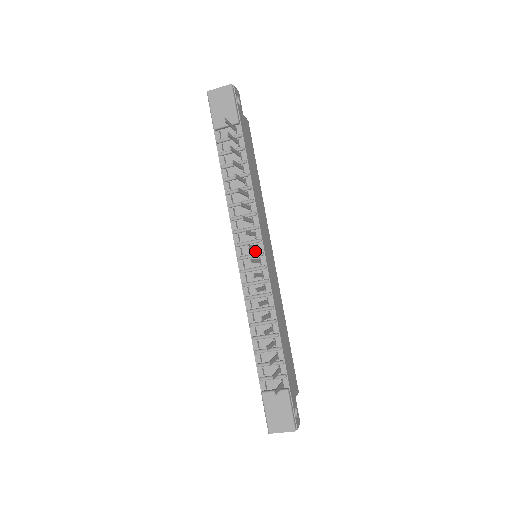
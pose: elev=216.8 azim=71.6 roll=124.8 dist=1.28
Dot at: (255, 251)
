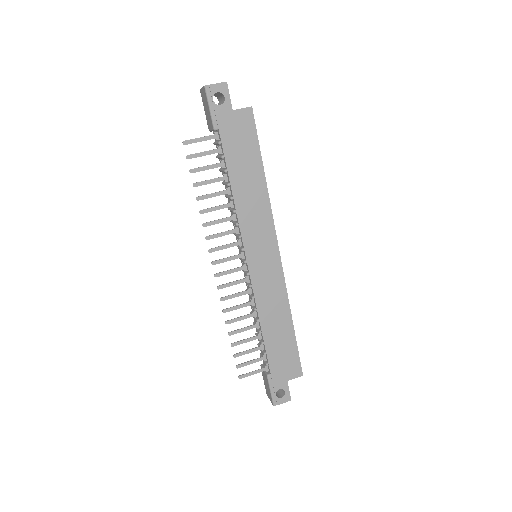
Dot at: (244, 256)
